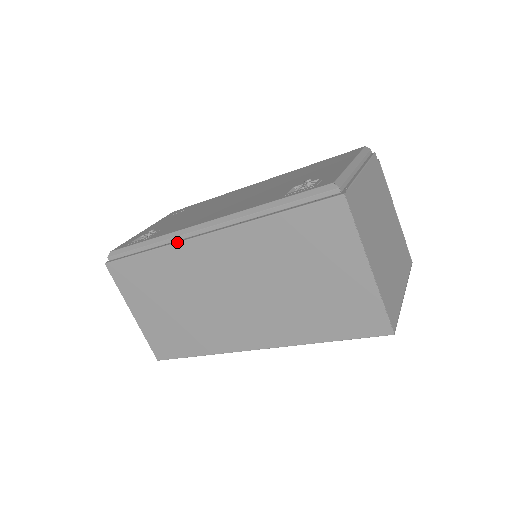
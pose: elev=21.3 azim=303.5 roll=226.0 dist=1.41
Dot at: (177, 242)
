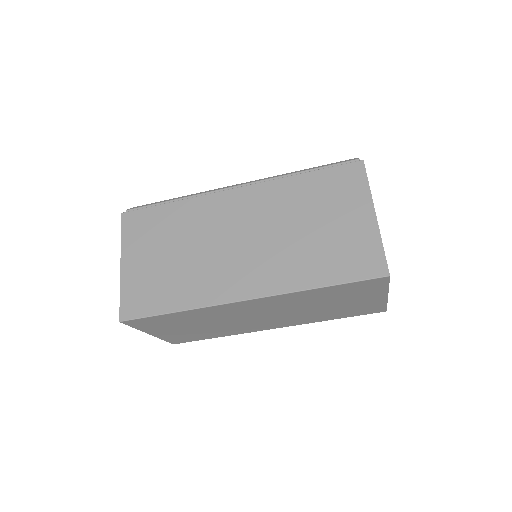
Dot at: (208, 193)
